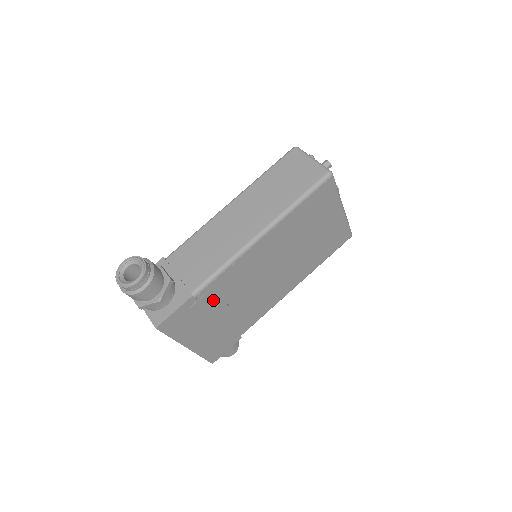
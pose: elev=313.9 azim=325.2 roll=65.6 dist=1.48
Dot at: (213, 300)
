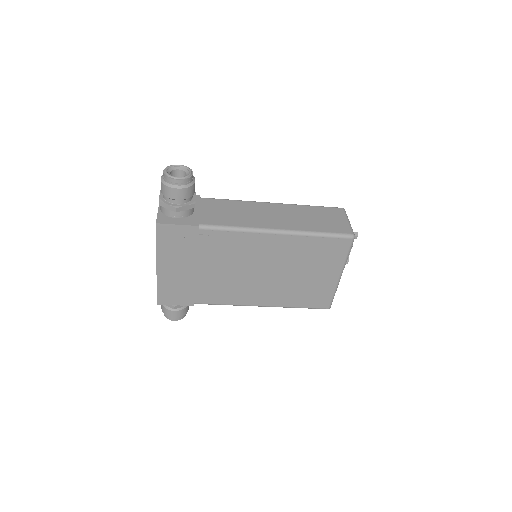
Dot at: (206, 246)
